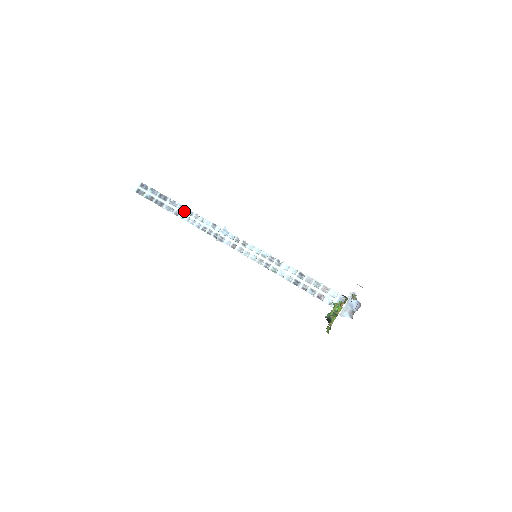
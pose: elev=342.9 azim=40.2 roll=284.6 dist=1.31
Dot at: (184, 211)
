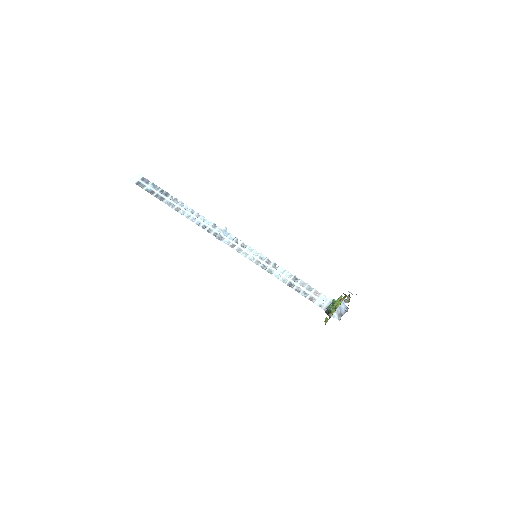
Dot at: (185, 209)
